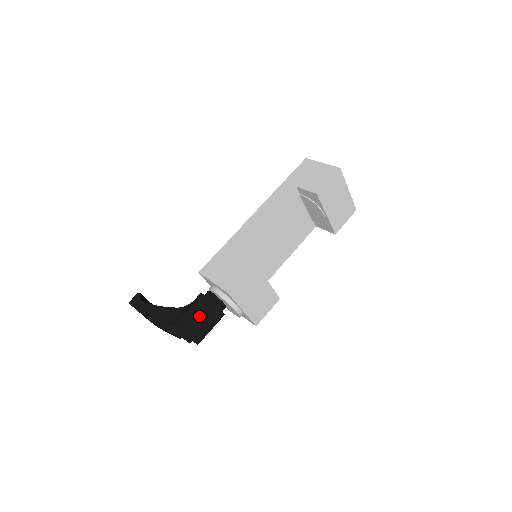
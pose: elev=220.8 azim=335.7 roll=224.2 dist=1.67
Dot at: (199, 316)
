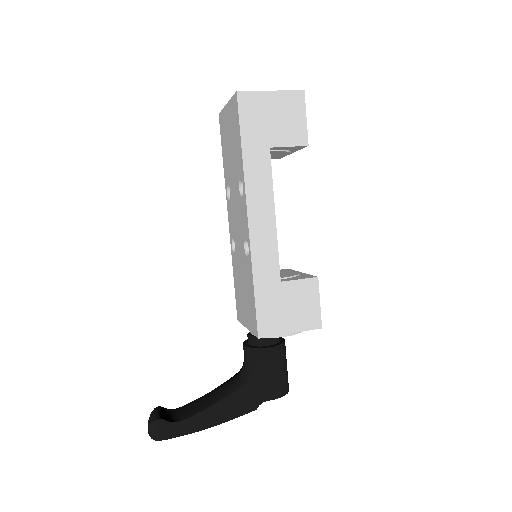
Dot at: (284, 368)
